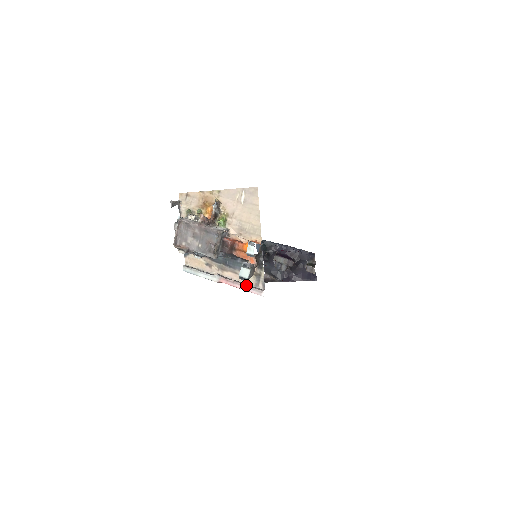
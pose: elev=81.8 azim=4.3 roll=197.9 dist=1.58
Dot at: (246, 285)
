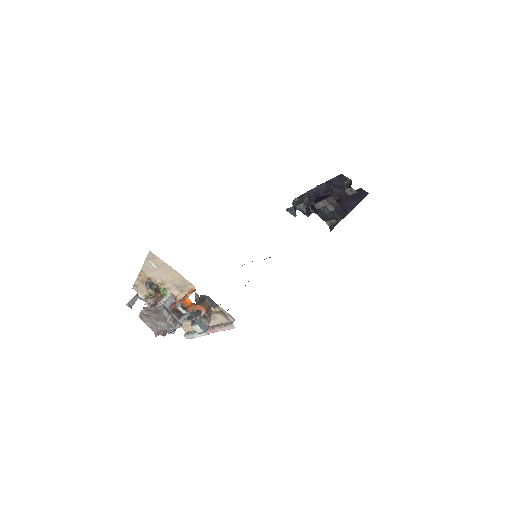
Dot at: (221, 326)
